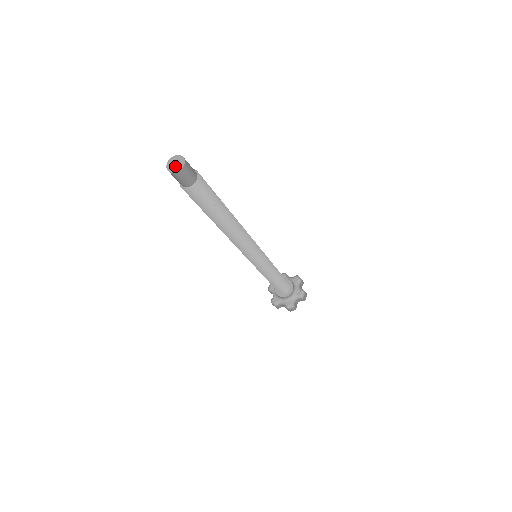
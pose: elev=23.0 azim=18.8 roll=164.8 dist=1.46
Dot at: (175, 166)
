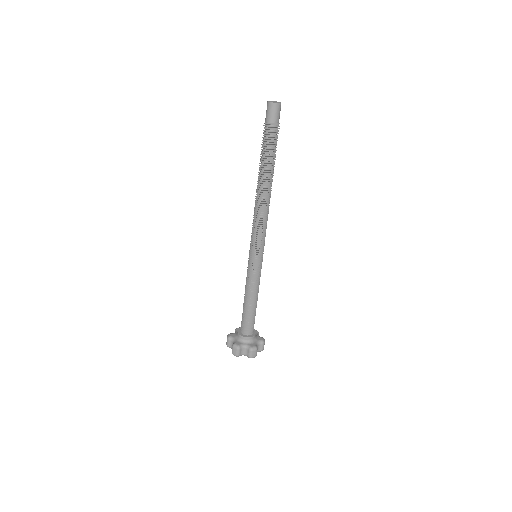
Dot at: (273, 102)
